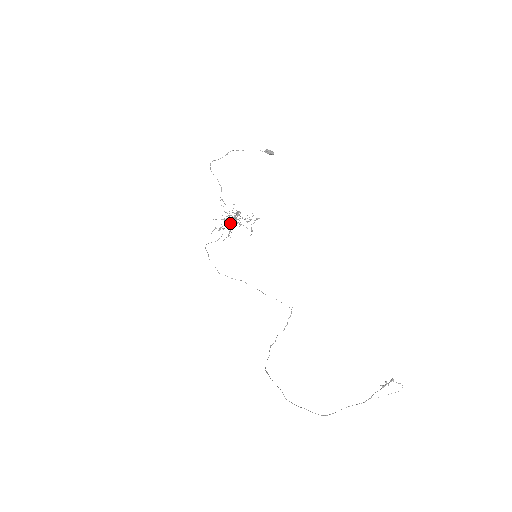
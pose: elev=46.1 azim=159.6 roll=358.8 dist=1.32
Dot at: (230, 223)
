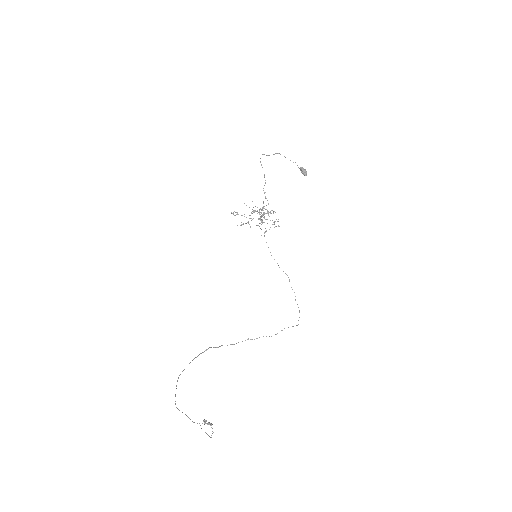
Dot at: (250, 215)
